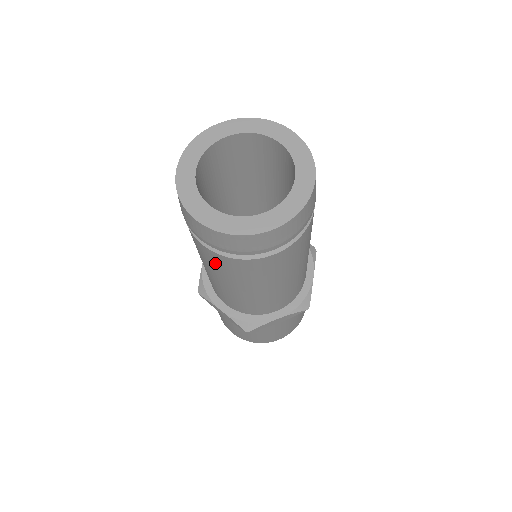
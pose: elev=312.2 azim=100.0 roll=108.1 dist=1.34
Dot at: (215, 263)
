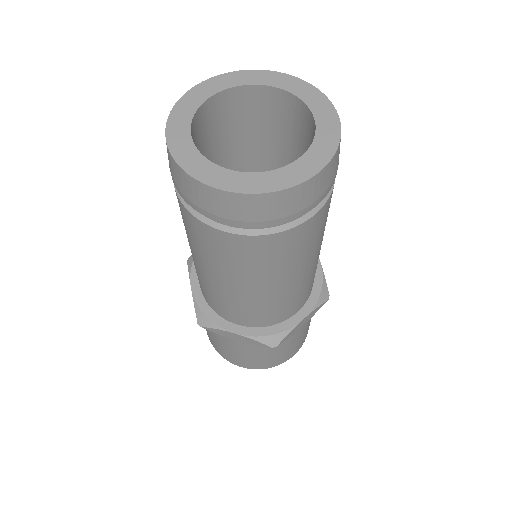
Dot at: (239, 256)
